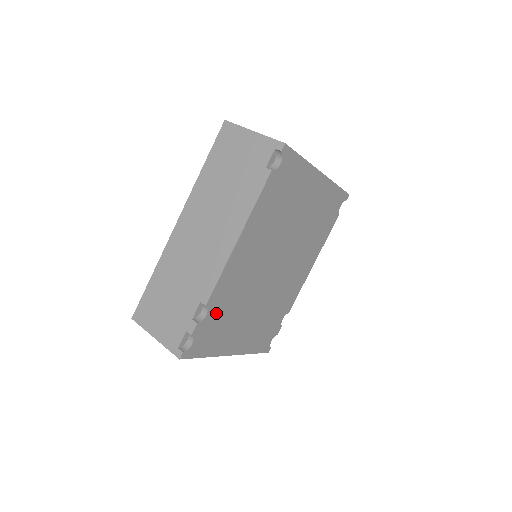
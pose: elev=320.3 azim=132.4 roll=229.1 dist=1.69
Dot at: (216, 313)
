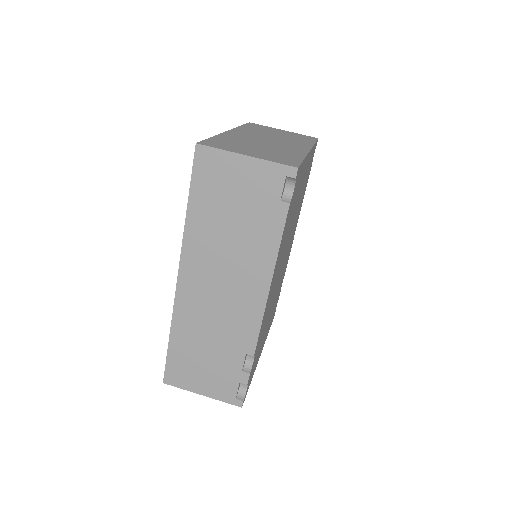
Dot at: (257, 349)
